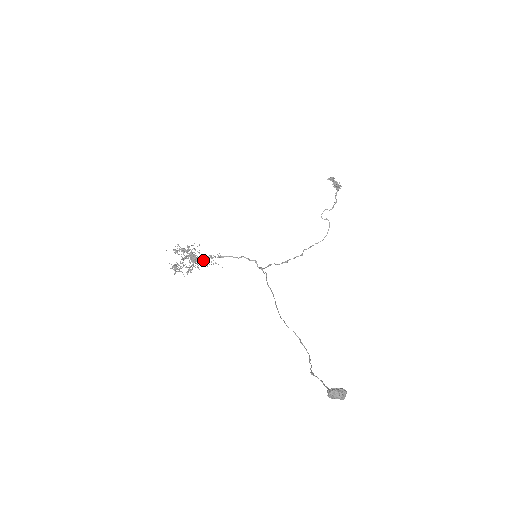
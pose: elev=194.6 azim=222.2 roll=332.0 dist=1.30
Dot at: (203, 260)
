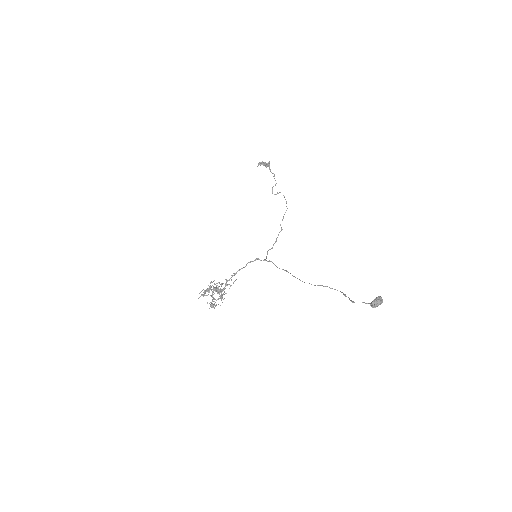
Dot at: (225, 286)
